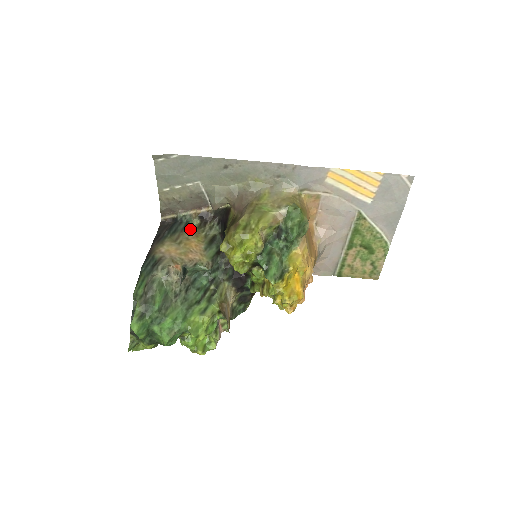
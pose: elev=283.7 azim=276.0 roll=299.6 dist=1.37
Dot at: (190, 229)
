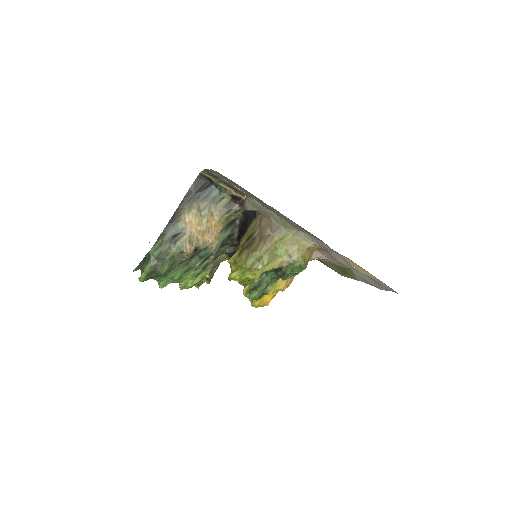
Dot at: (219, 203)
